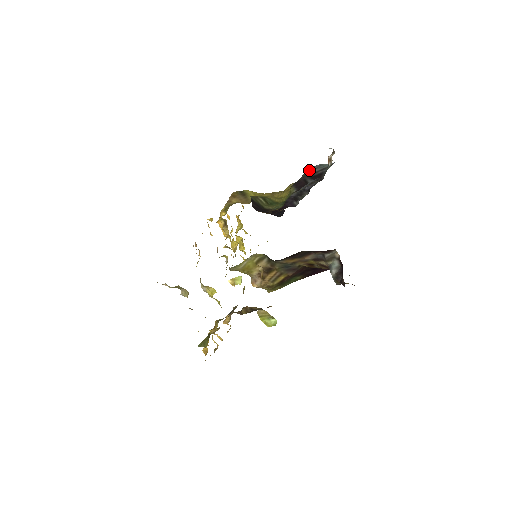
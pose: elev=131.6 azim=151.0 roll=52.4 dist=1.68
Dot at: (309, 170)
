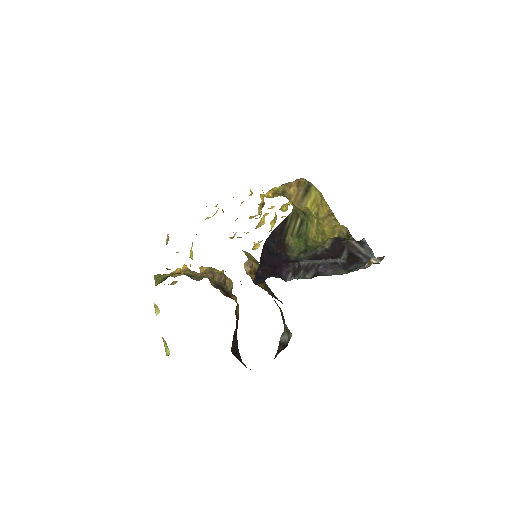
Dot at: (359, 241)
